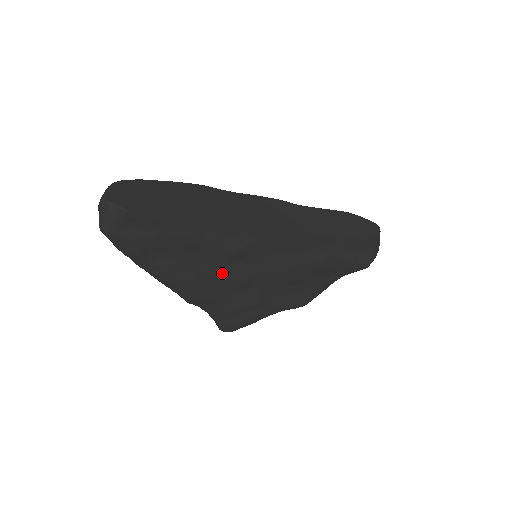
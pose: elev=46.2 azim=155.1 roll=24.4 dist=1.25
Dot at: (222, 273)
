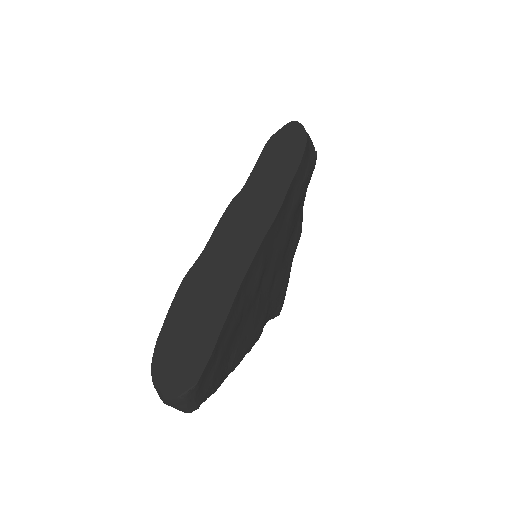
Dot at: (259, 301)
